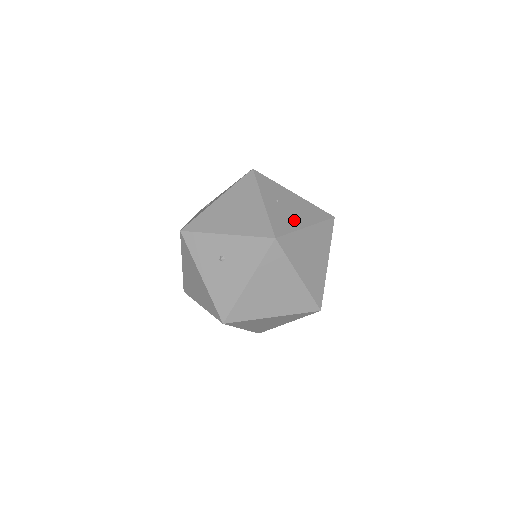
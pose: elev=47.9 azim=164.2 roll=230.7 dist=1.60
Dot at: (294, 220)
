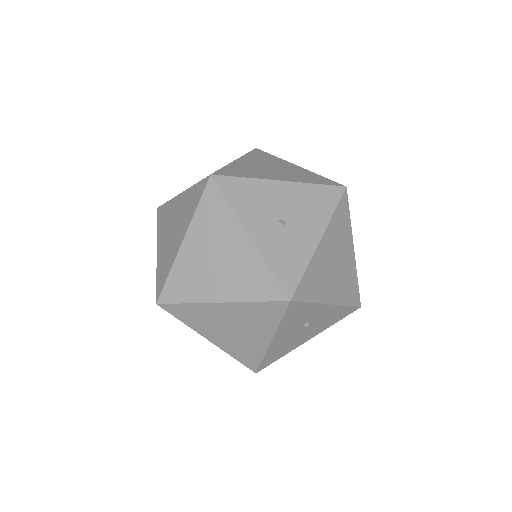
Dot at: occluded
